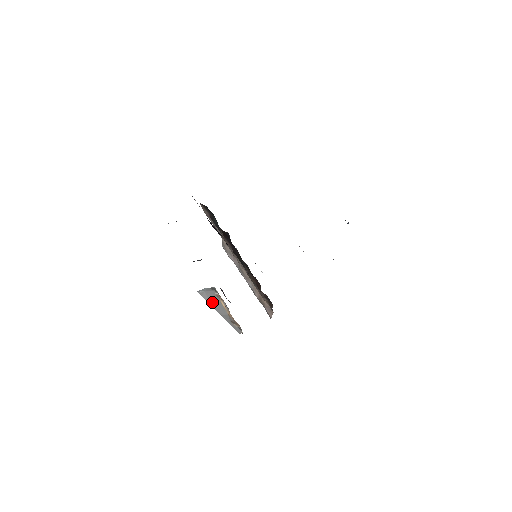
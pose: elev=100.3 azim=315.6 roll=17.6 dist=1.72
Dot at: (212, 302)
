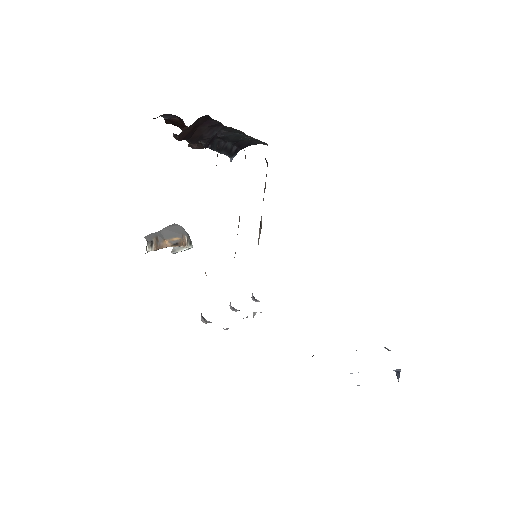
Dot at: (173, 228)
